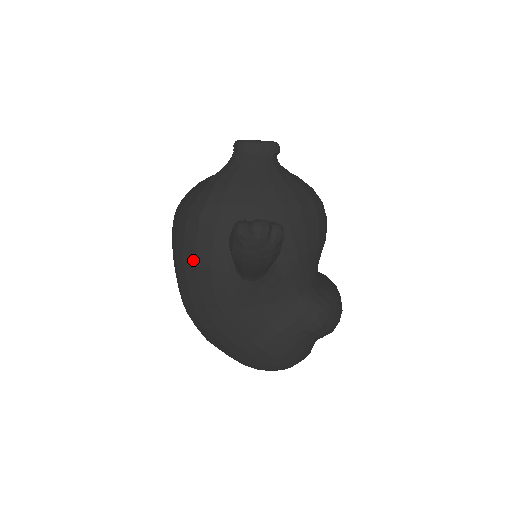
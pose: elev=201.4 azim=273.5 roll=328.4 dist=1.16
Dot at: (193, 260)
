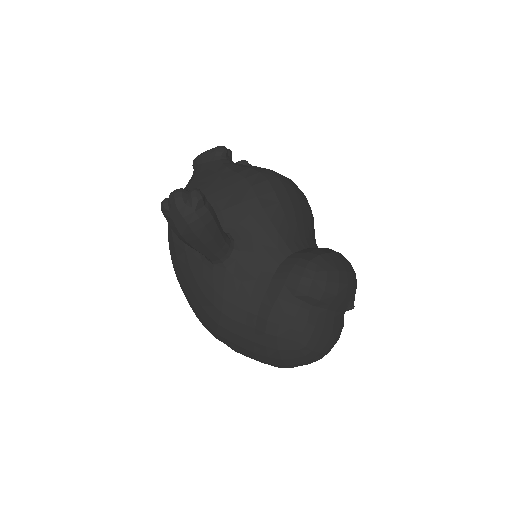
Dot at: (179, 268)
